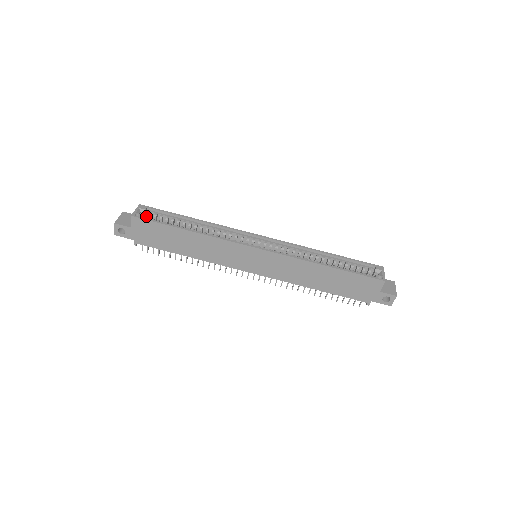
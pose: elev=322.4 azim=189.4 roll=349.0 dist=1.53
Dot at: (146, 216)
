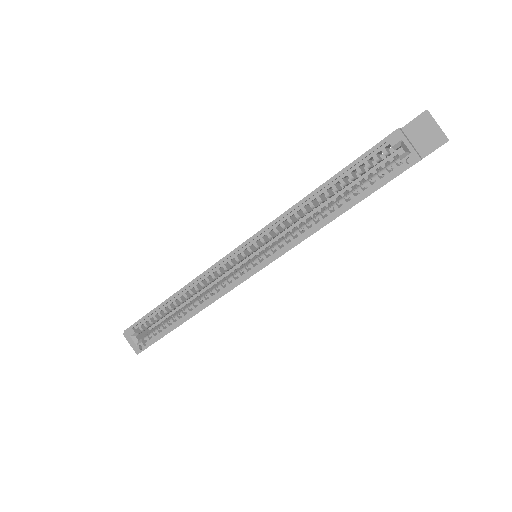
Dot at: occluded
